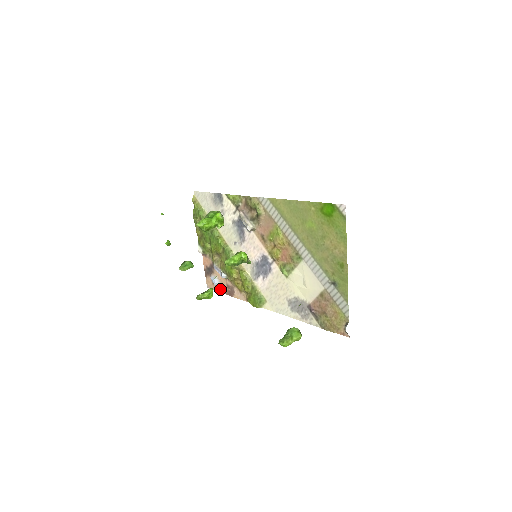
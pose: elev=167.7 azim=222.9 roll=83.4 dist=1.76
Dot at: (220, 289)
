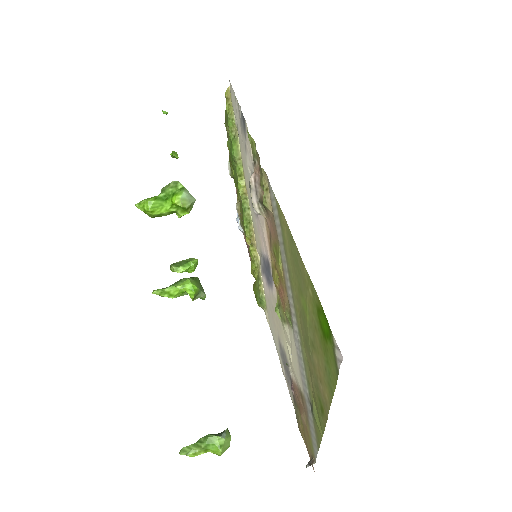
Dot at: occluded
